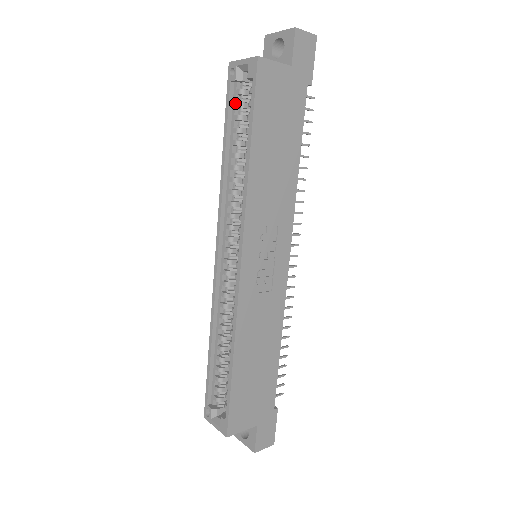
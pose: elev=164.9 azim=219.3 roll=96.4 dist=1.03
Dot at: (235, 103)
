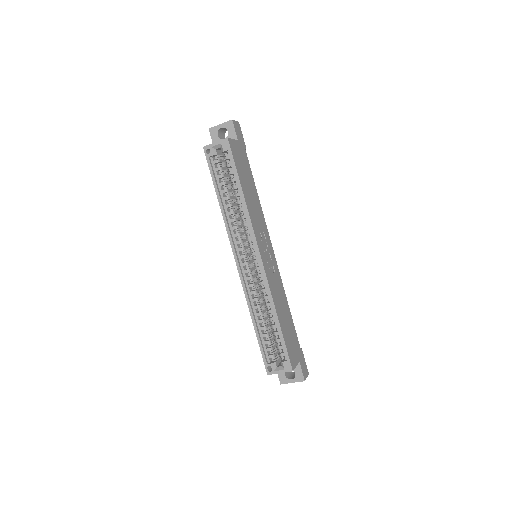
Dot at: (215, 169)
